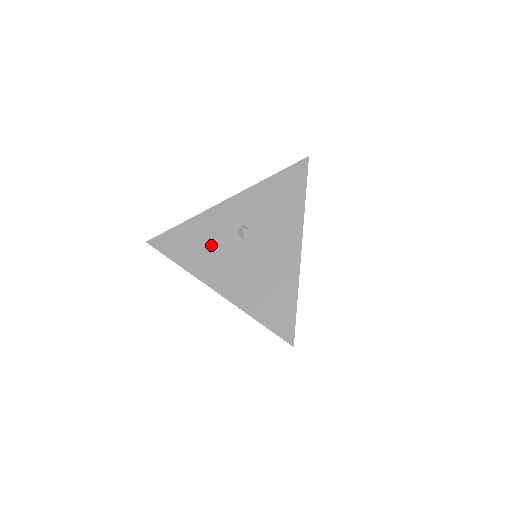
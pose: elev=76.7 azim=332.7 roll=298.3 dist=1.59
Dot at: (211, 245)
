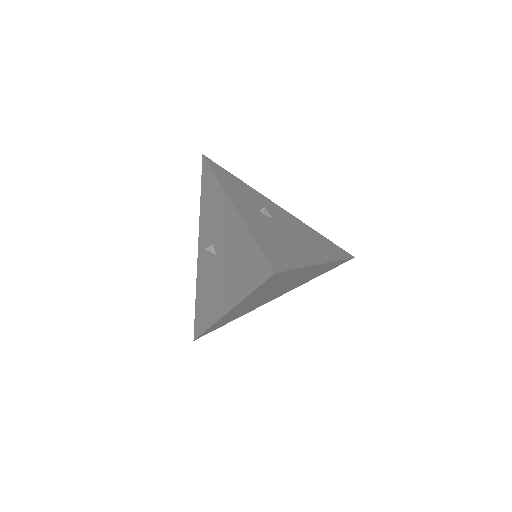
Dot at: (209, 288)
